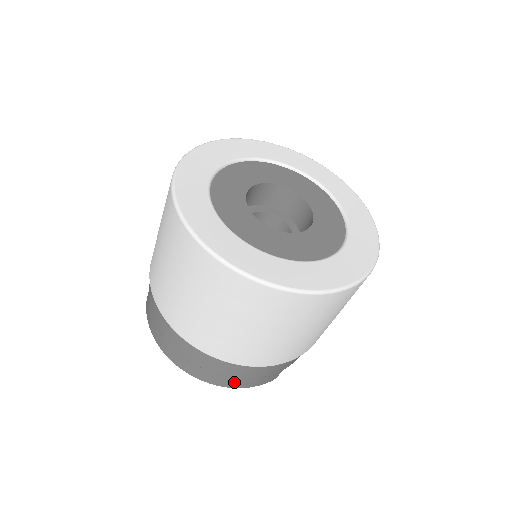
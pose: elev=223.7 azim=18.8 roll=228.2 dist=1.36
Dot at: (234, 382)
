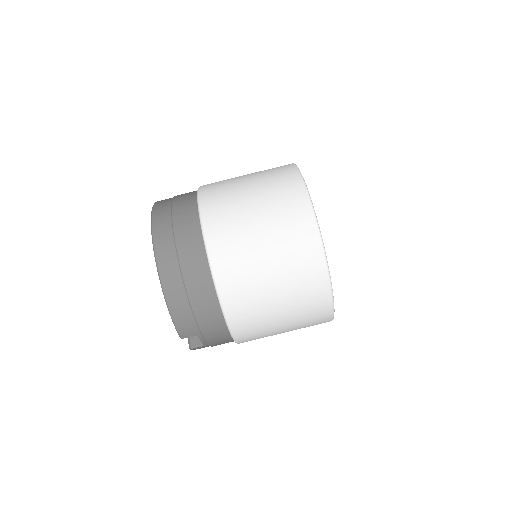
Dot at: (178, 298)
